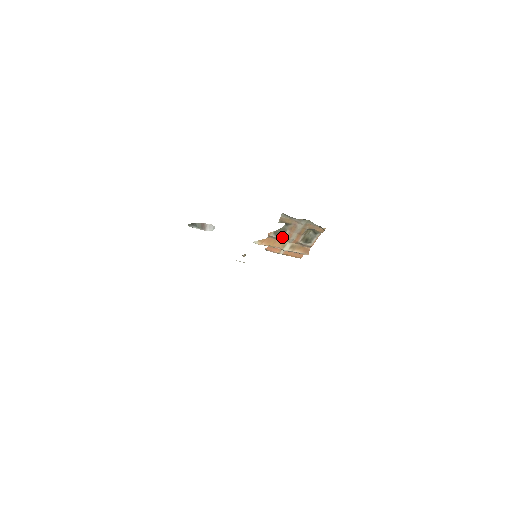
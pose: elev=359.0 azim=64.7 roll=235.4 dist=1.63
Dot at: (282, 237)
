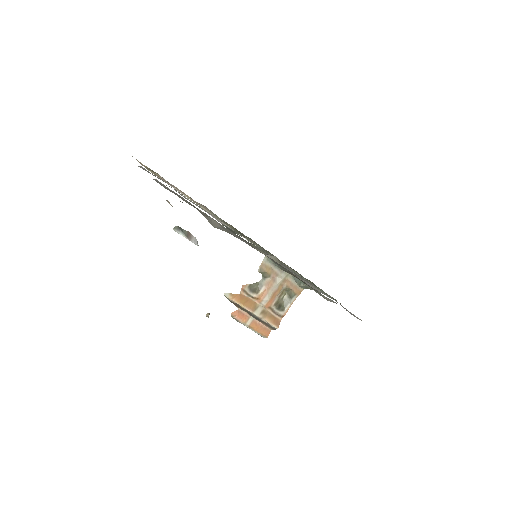
Dot at: (256, 295)
